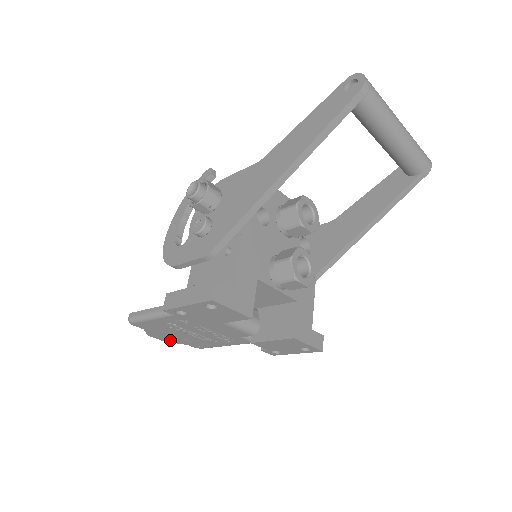
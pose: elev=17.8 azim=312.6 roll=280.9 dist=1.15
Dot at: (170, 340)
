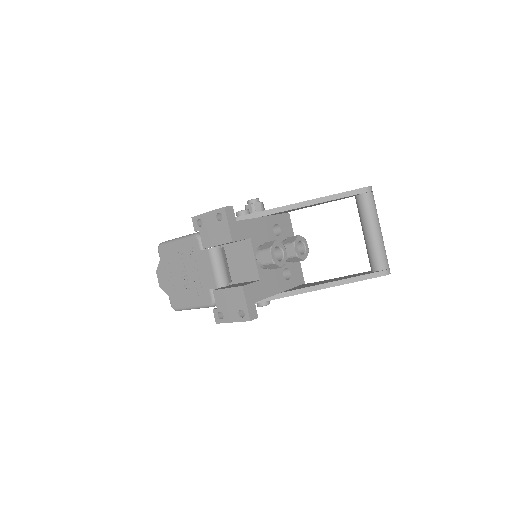
Dot at: (164, 285)
